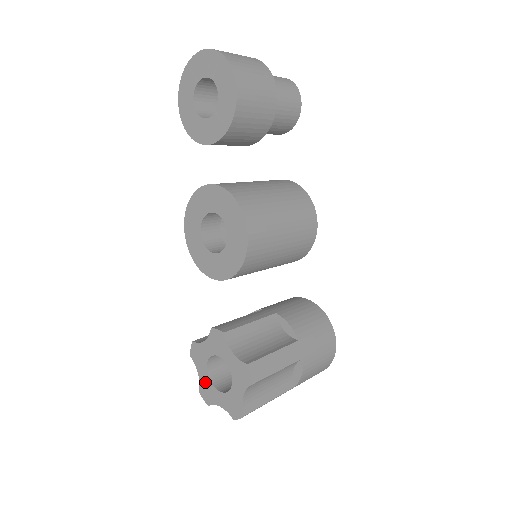
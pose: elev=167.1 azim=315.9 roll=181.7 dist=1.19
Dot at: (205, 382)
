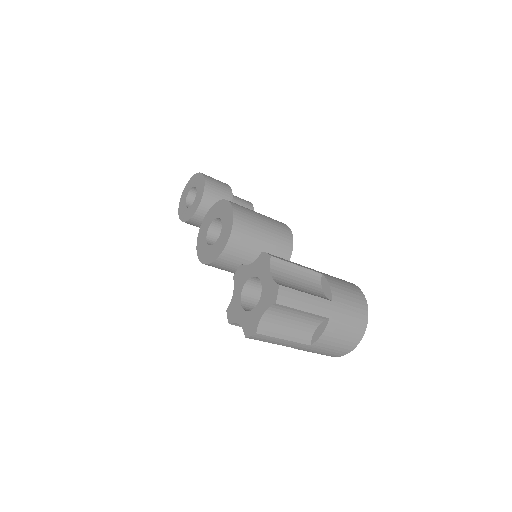
Dot at: (246, 319)
